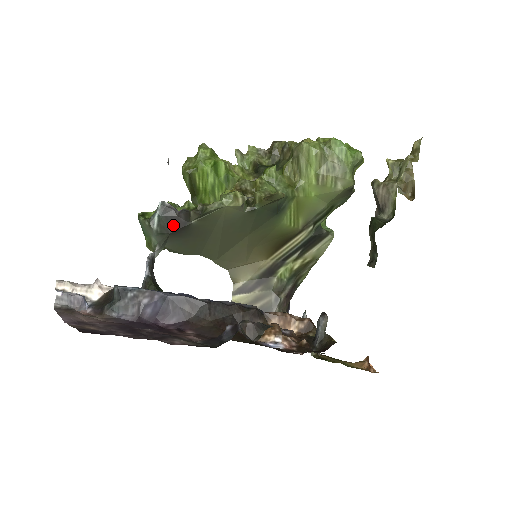
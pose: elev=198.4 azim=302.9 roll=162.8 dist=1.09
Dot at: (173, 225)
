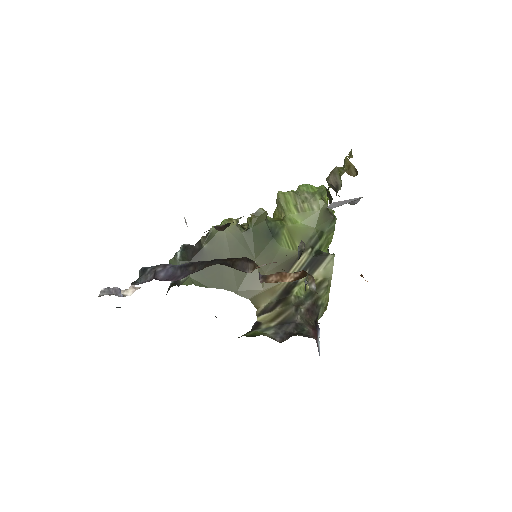
Dot at: (191, 255)
